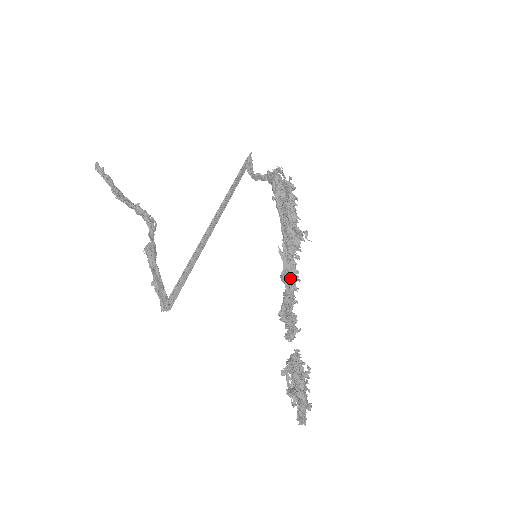
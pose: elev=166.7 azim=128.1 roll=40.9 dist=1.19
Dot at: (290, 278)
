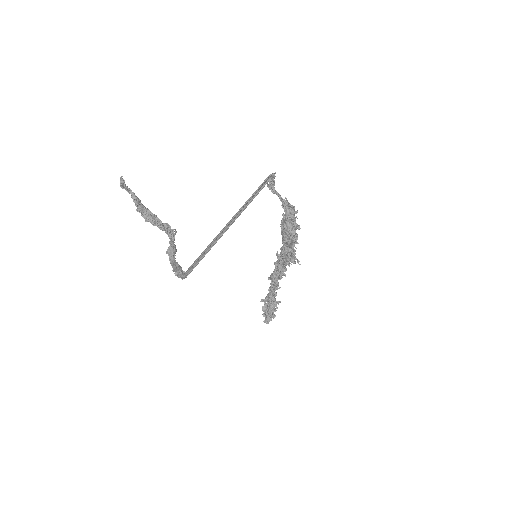
Dot at: (280, 269)
